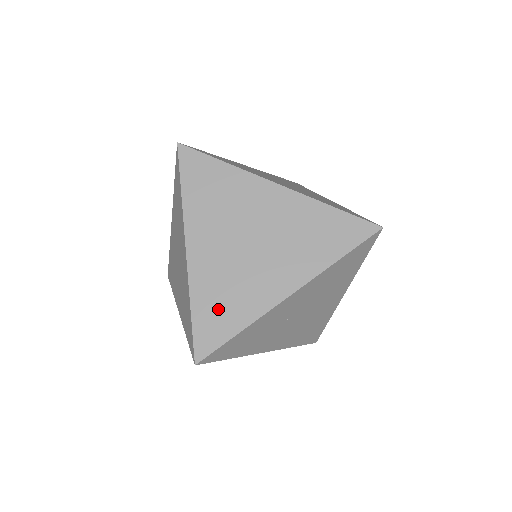
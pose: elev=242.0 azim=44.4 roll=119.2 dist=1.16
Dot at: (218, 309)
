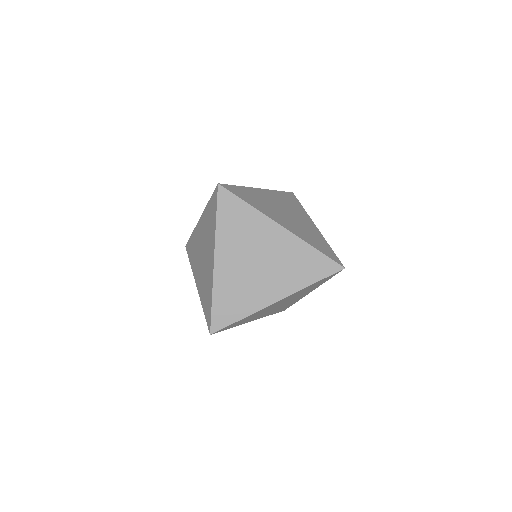
Dot at: (250, 196)
